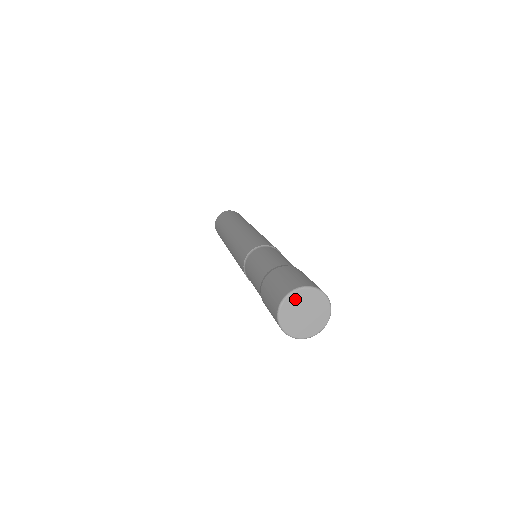
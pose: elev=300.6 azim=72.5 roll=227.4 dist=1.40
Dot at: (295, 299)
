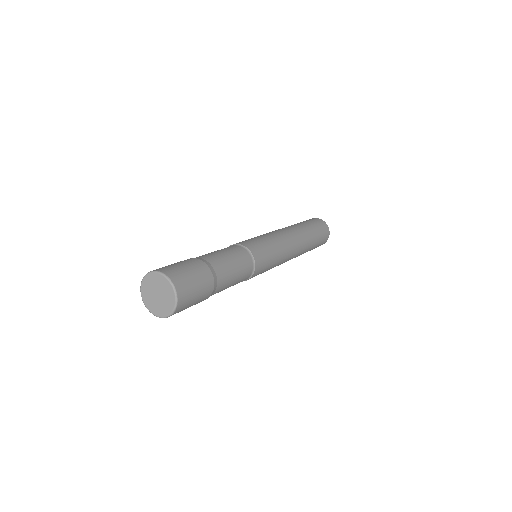
Dot at: (158, 279)
